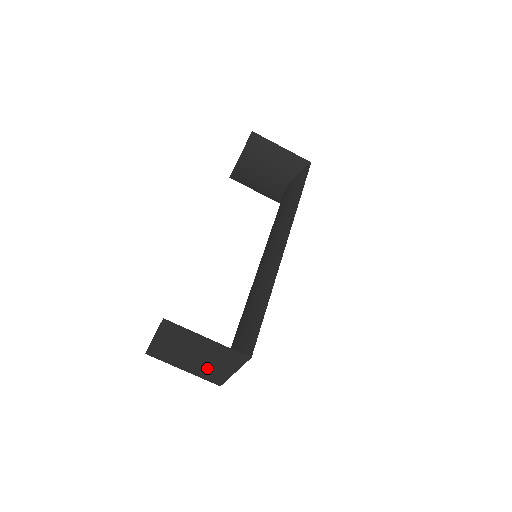
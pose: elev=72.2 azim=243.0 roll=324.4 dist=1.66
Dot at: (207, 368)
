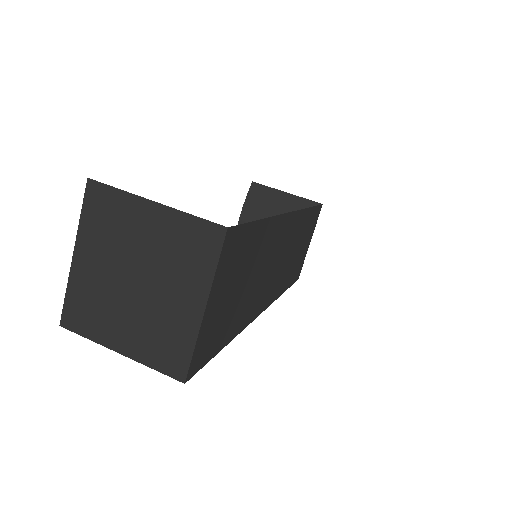
Dot at: (158, 319)
